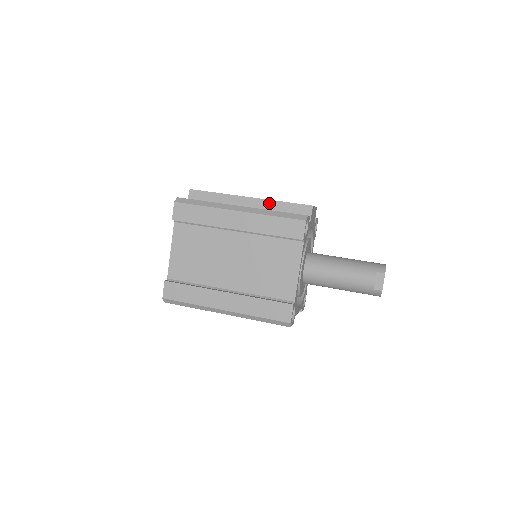
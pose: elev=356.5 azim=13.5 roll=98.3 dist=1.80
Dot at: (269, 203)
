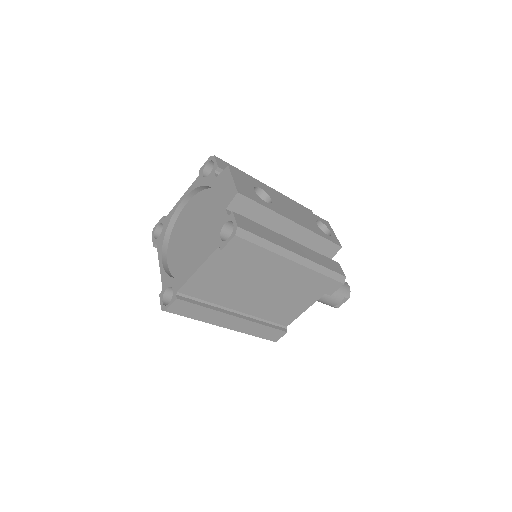
Dot at: (309, 234)
